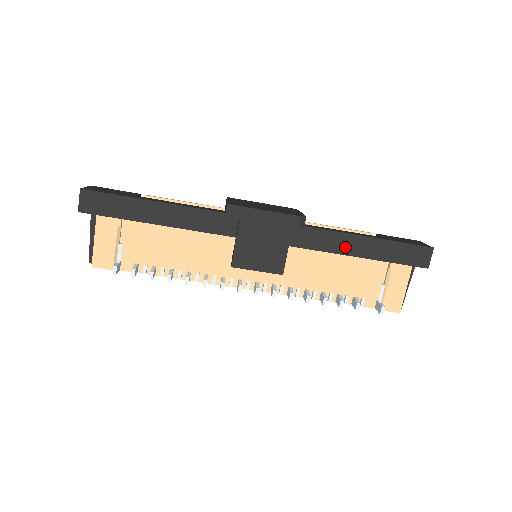
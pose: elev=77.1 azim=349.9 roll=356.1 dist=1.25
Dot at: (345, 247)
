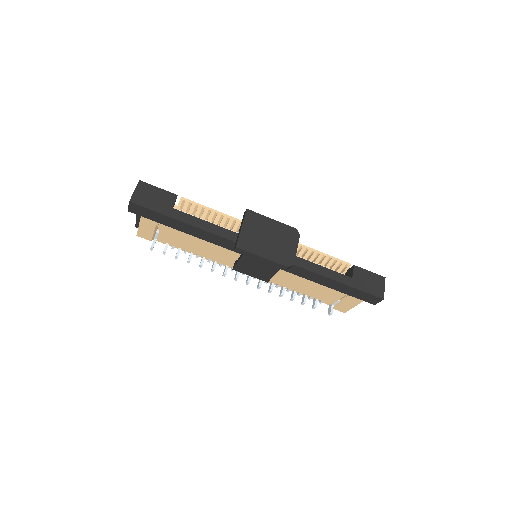
Dot at: (319, 280)
